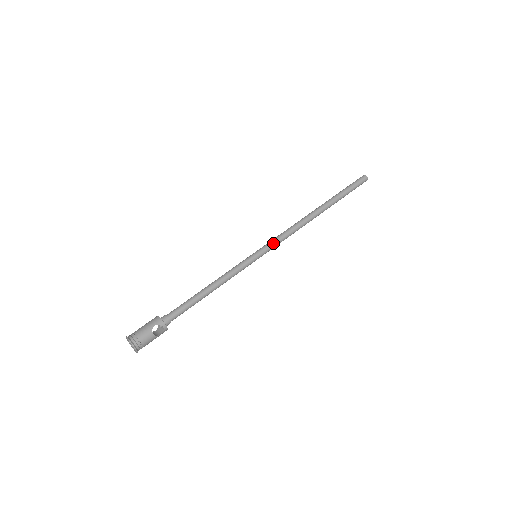
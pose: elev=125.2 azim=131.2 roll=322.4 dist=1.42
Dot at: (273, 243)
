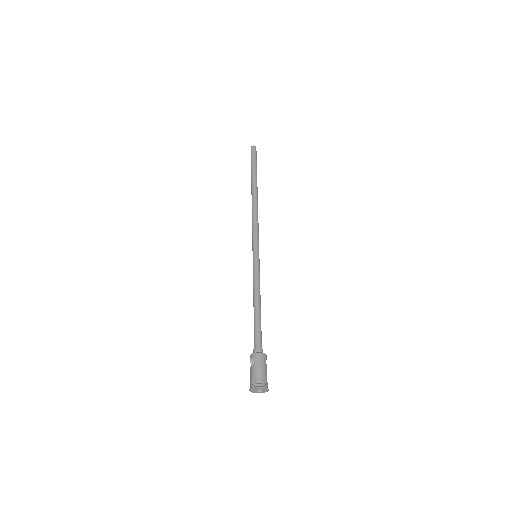
Dot at: occluded
